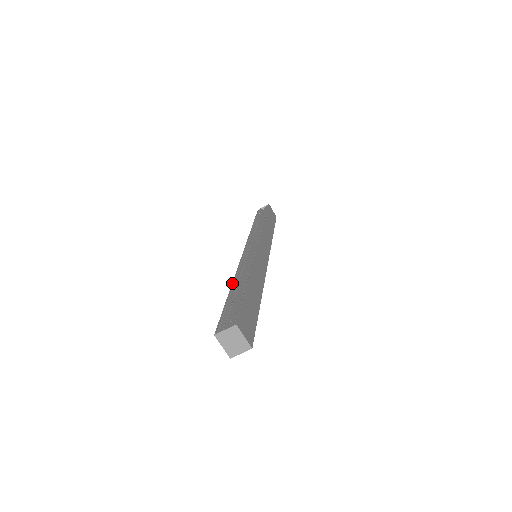
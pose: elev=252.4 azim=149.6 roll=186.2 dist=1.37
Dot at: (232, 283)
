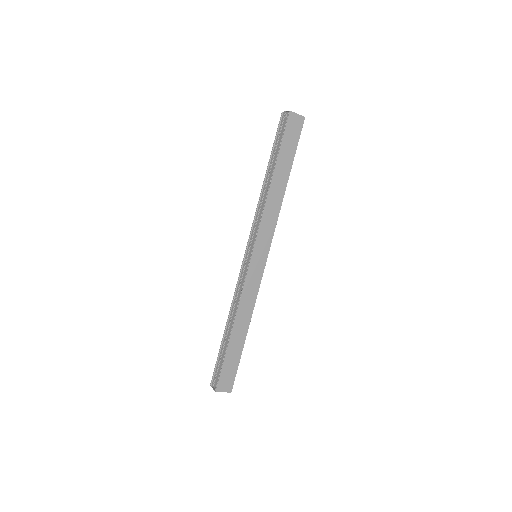
Dot at: occluded
